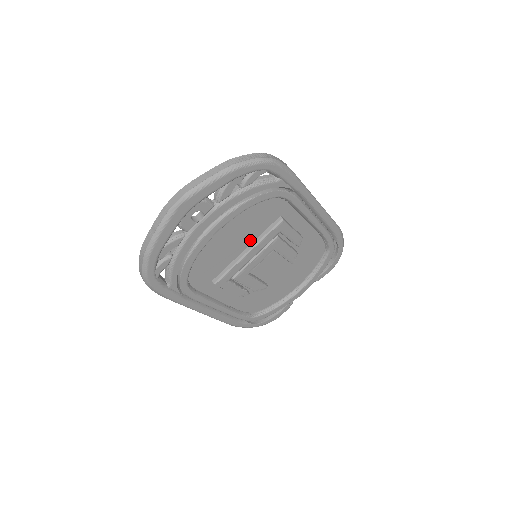
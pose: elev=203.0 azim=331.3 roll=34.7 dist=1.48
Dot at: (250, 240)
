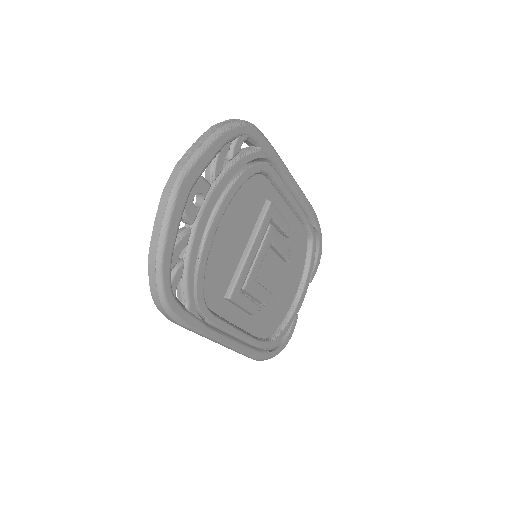
Dot at: (247, 234)
